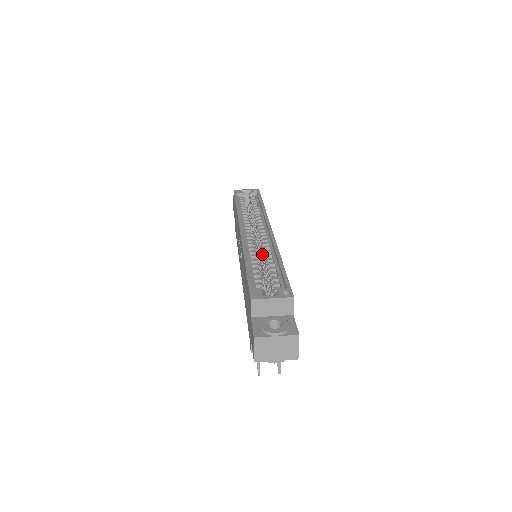
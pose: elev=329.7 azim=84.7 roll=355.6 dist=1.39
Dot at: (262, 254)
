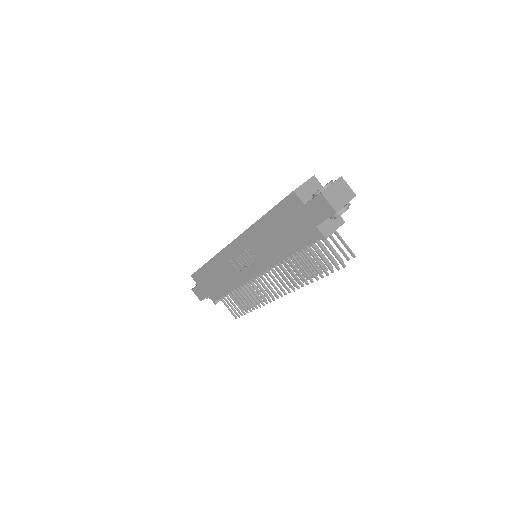
Dot at: occluded
